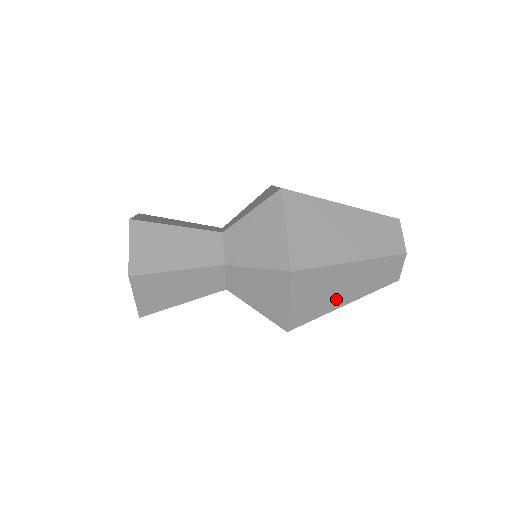
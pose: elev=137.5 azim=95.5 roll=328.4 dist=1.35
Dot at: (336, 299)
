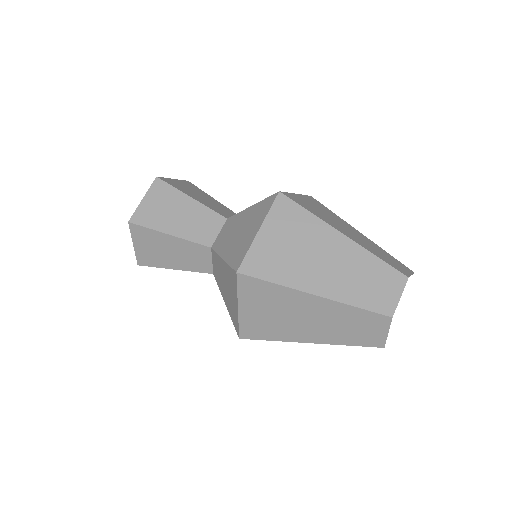
Dot at: (308, 274)
